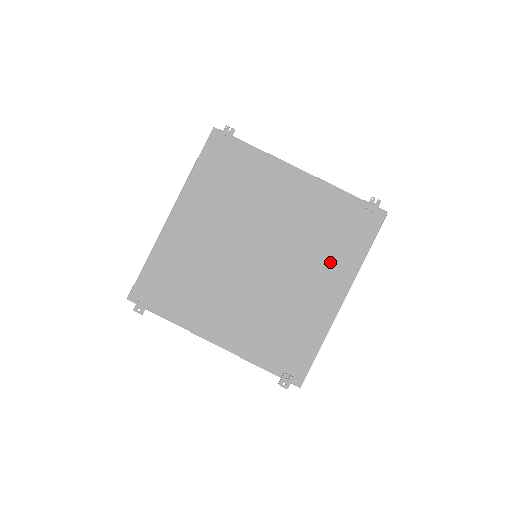
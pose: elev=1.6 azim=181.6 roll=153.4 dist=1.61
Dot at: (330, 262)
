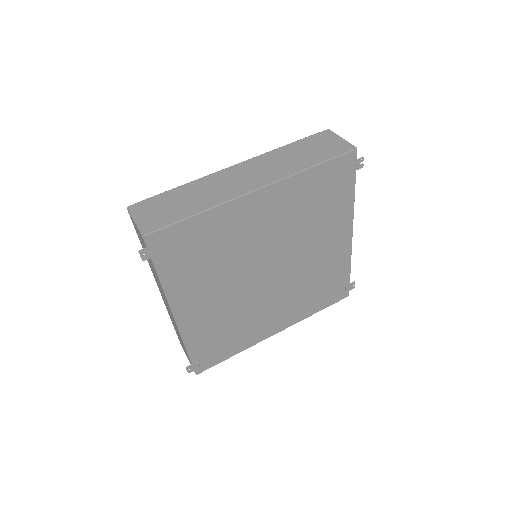
Dot at: (297, 306)
